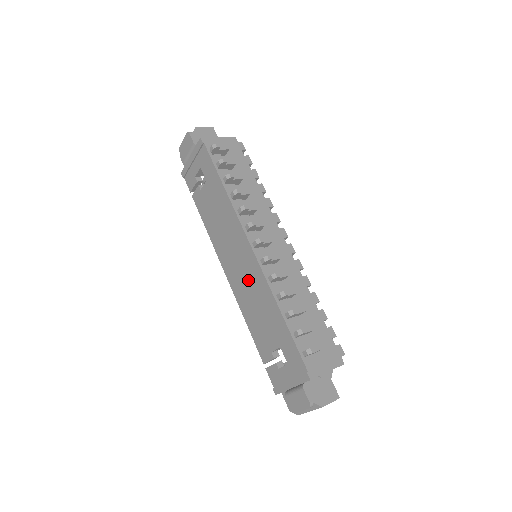
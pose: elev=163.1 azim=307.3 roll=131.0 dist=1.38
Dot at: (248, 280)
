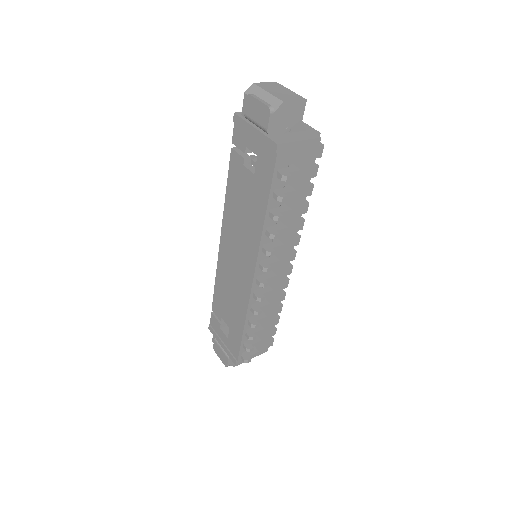
Dot at: (235, 277)
